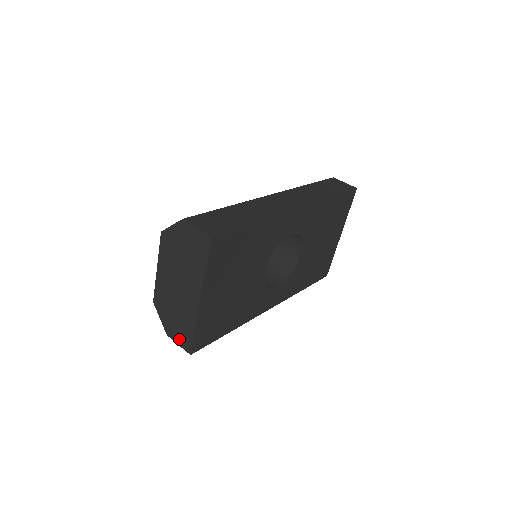
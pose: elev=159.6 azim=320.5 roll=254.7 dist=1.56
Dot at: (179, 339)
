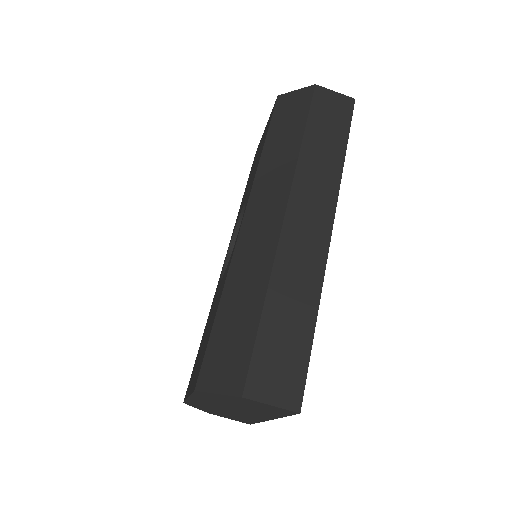
Dot at: (232, 419)
